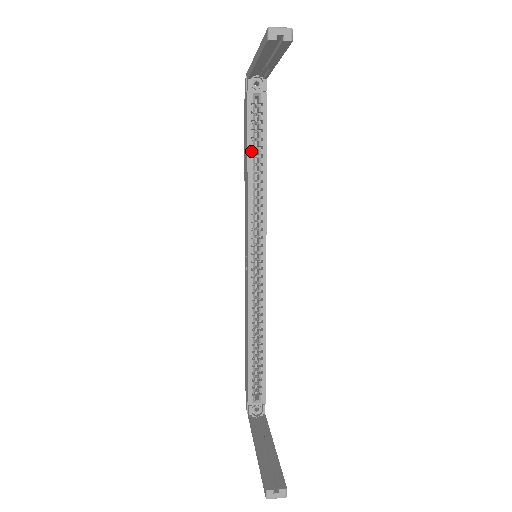
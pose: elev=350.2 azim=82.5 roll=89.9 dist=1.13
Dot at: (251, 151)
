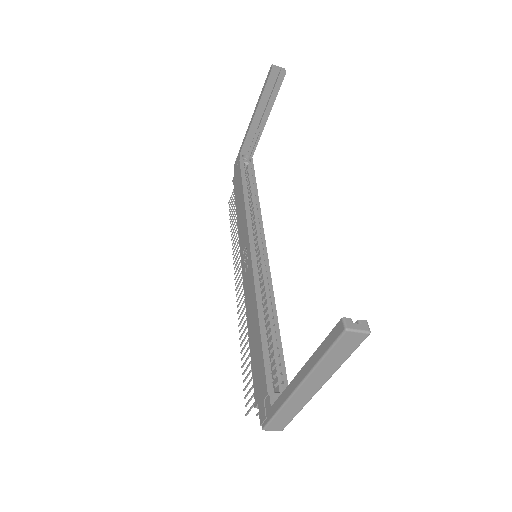
Dot at: (245, 187)
